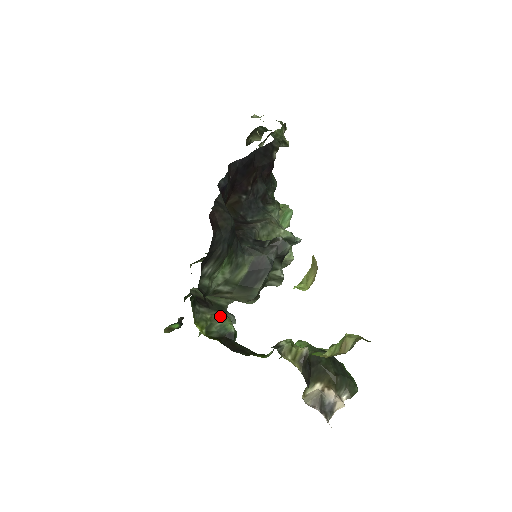
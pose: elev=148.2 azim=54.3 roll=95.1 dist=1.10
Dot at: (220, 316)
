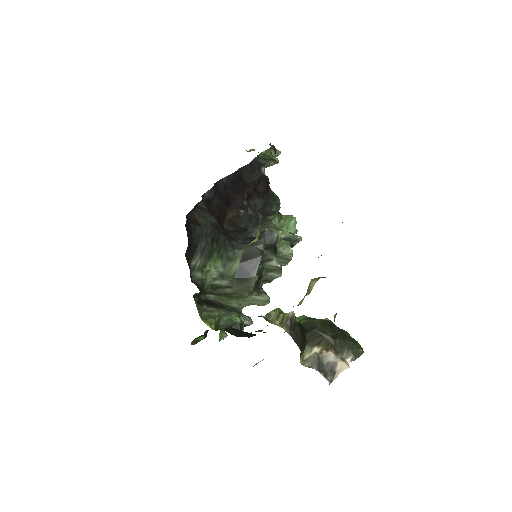
Dot at: (227, 312)
